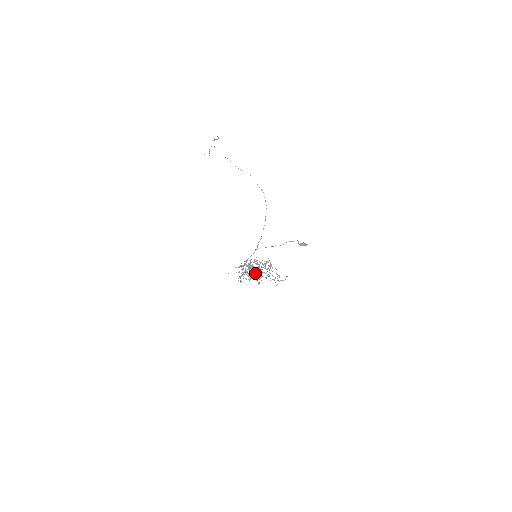
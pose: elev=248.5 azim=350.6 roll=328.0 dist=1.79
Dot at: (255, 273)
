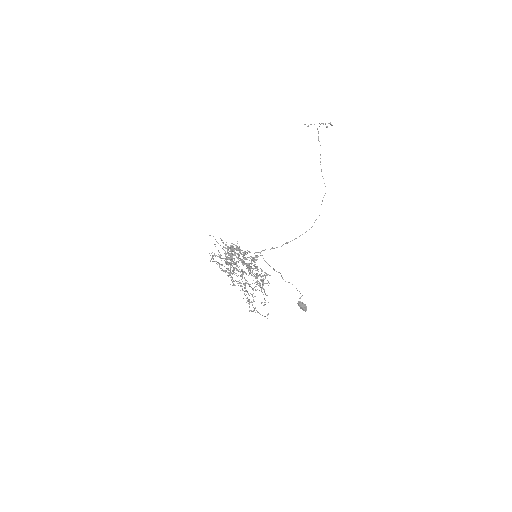
Dot at: occluded
